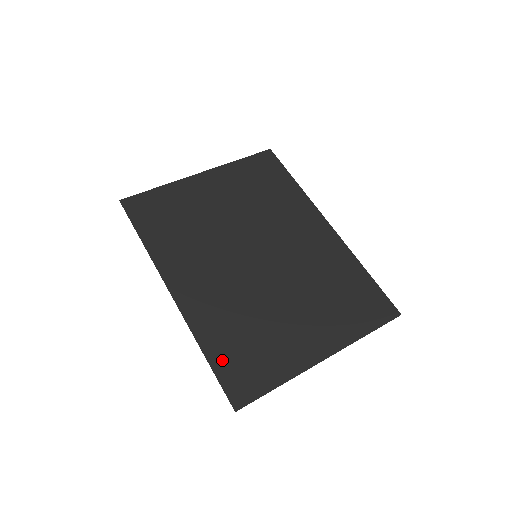
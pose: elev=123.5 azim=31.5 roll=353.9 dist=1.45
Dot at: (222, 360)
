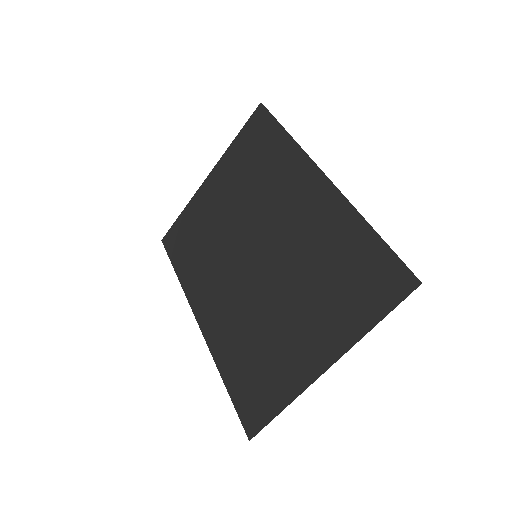
Dot at: (236, 386)
